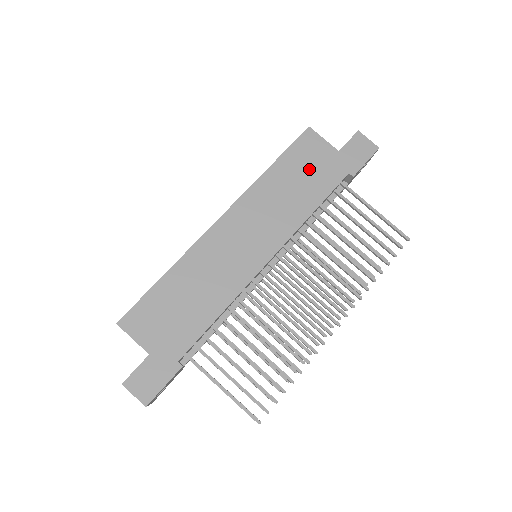
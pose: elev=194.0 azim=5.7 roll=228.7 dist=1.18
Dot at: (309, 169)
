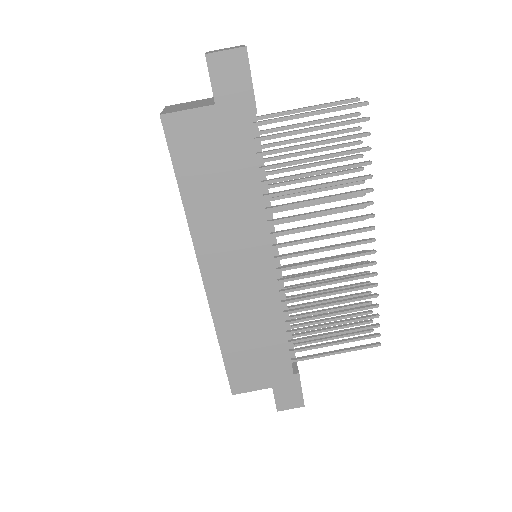
Dot at: (213, 158)
